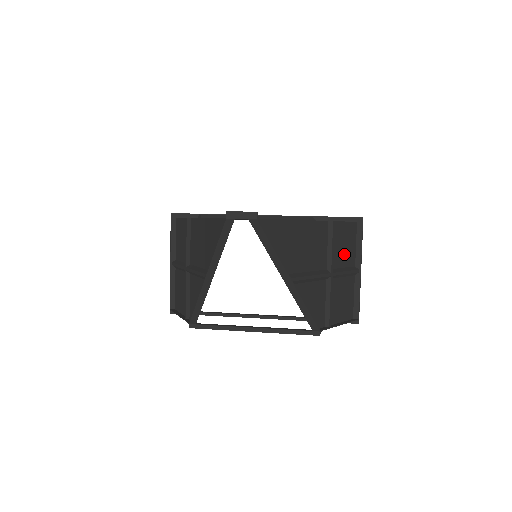
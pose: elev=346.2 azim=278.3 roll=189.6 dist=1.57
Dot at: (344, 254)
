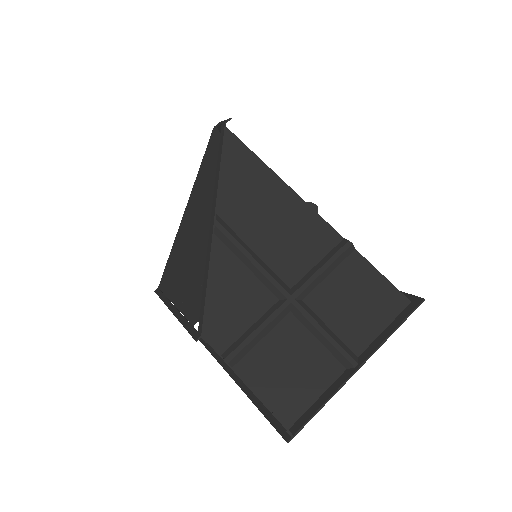
Dot at: (345, 312)
